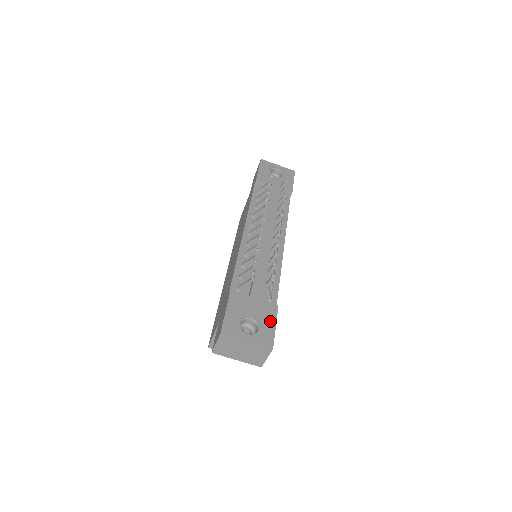
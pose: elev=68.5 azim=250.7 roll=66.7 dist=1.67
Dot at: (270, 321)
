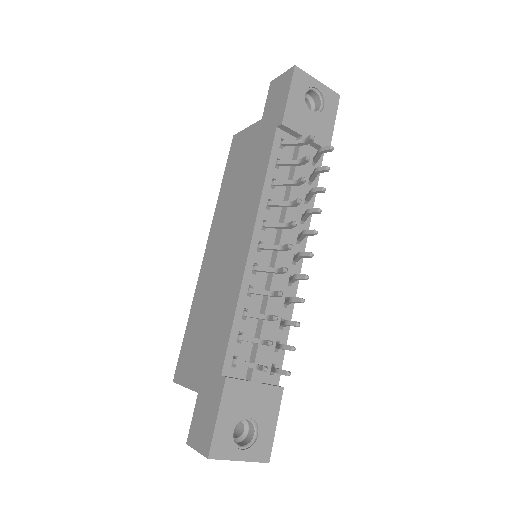
Dot at: (271, 418)
